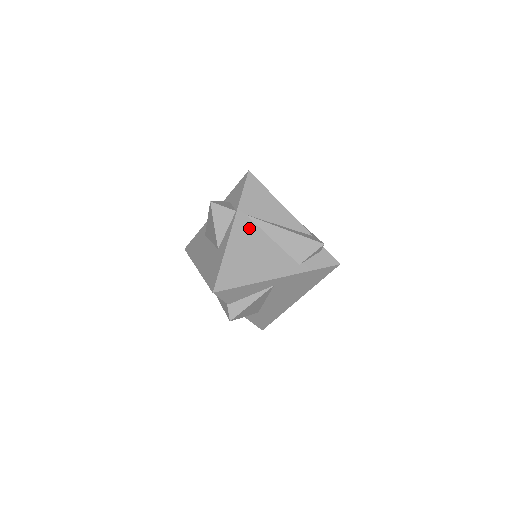
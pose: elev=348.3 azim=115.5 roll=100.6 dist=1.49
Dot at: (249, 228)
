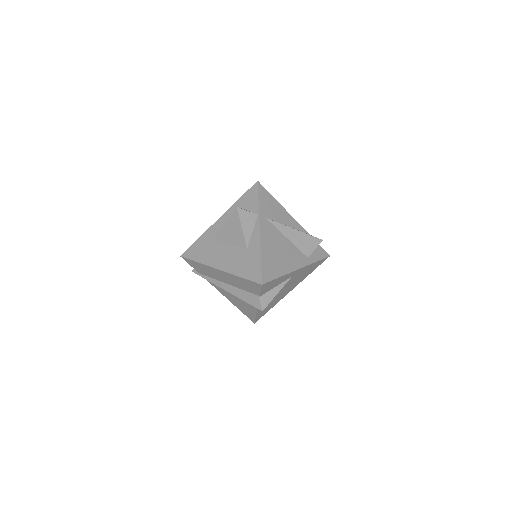
Dot at: (271, 229)
